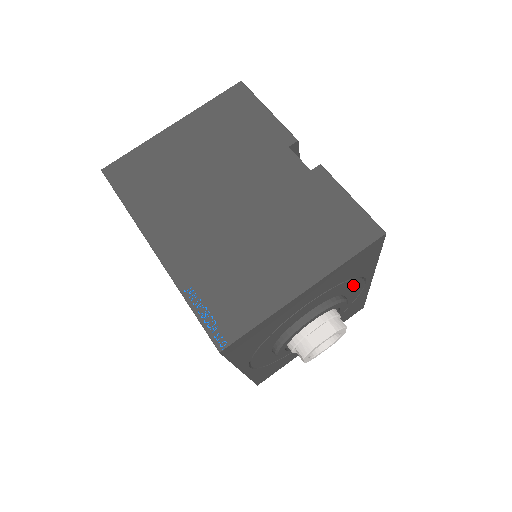
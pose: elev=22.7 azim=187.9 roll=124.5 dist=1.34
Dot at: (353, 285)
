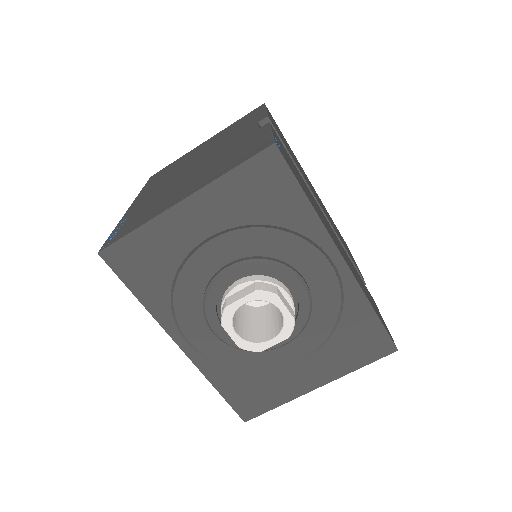
Dot at: (299, 250)
